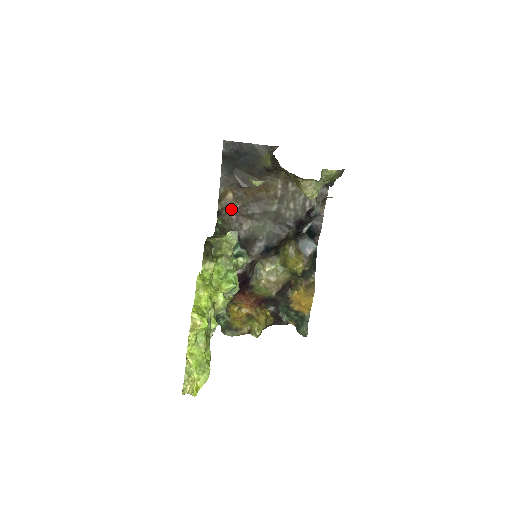
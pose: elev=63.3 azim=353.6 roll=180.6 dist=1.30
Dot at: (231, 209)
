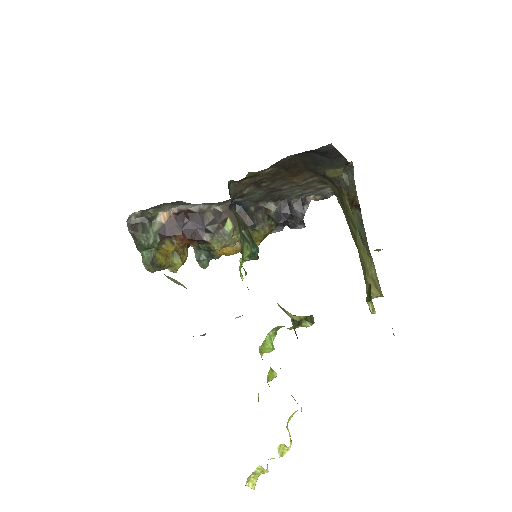
Dot at: (254, 177)
